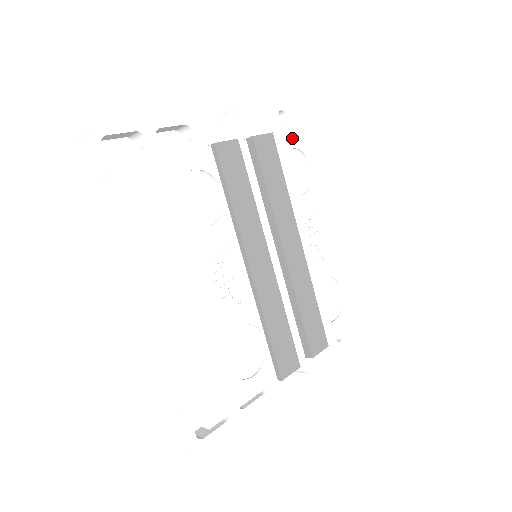
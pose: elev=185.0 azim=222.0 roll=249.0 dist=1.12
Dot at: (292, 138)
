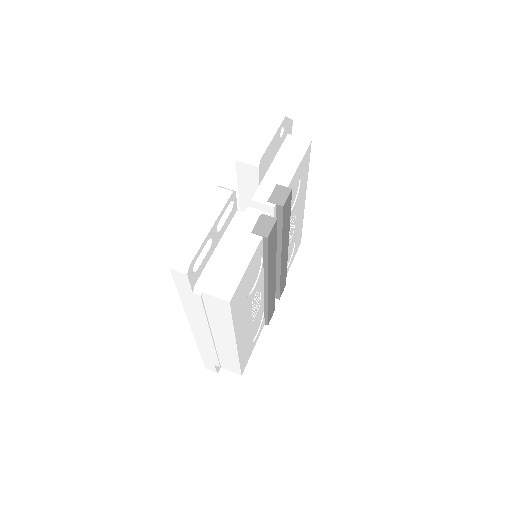
Dot at: (297, 173)
